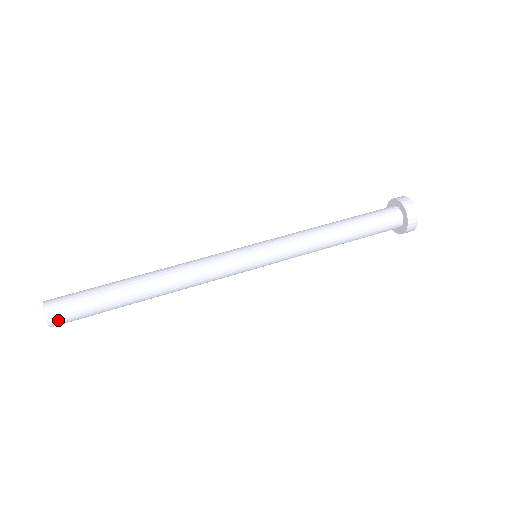
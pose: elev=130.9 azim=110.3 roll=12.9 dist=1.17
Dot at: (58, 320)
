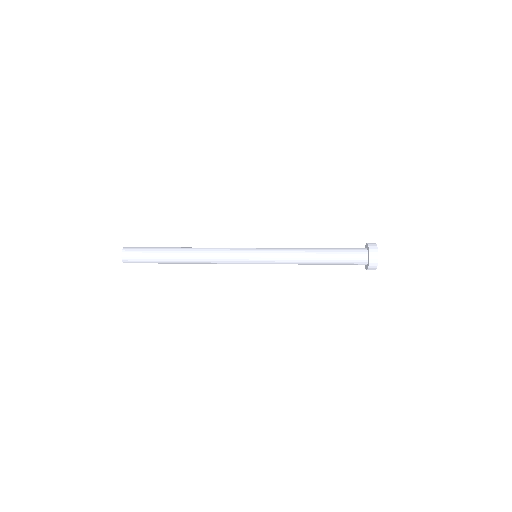
Dot at: (127, 255)
